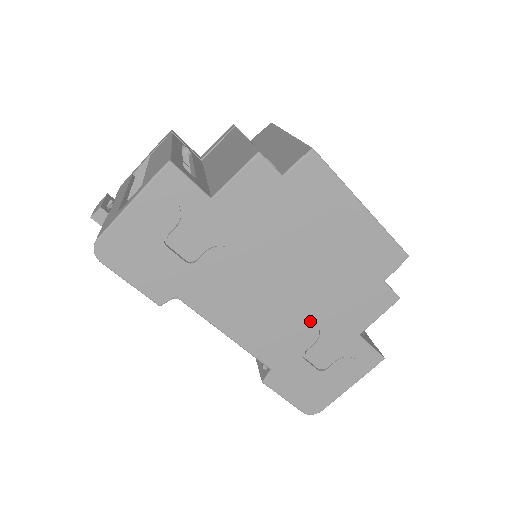
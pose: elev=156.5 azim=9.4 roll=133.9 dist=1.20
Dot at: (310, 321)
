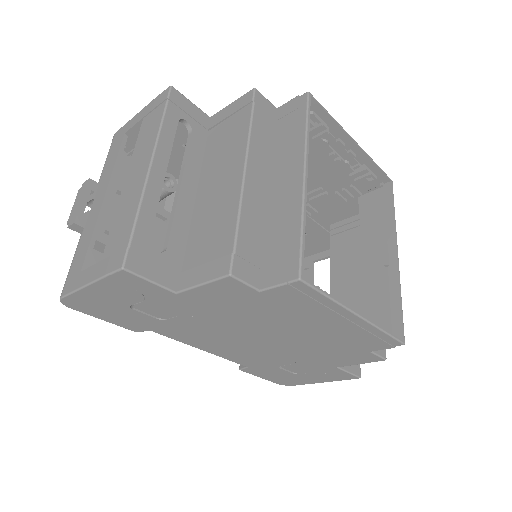
Dot at: (287, 356)
